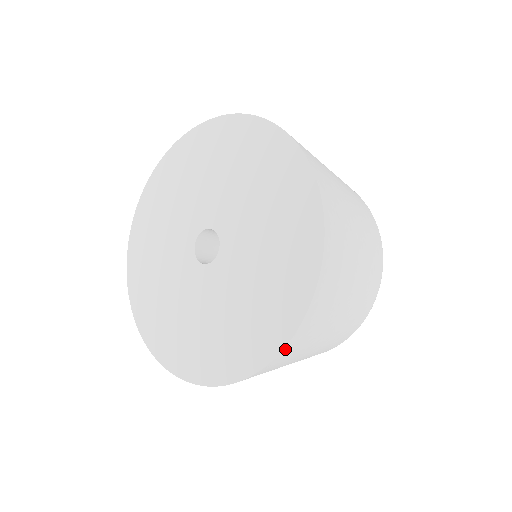
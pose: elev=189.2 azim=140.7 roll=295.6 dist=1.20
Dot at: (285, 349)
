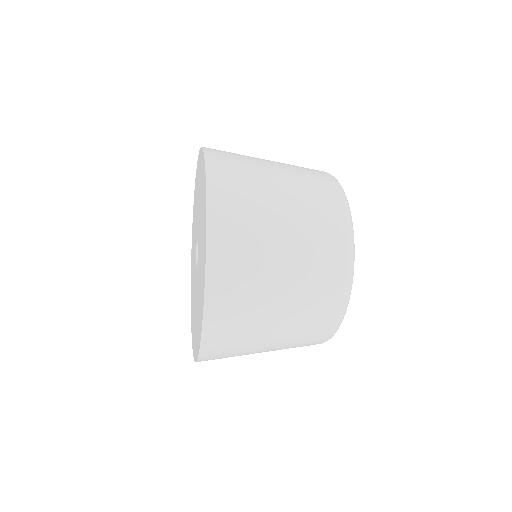
Dot at: (206, 322)
